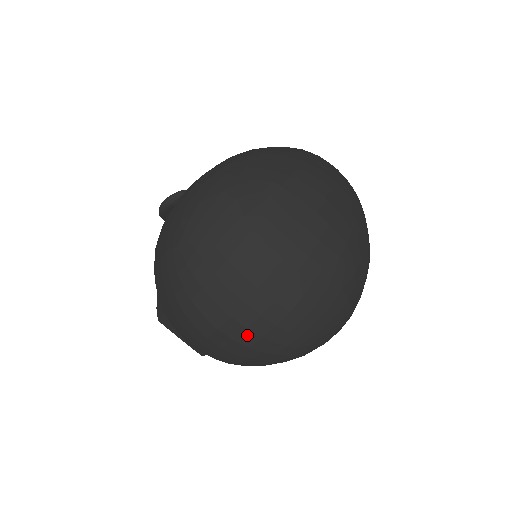
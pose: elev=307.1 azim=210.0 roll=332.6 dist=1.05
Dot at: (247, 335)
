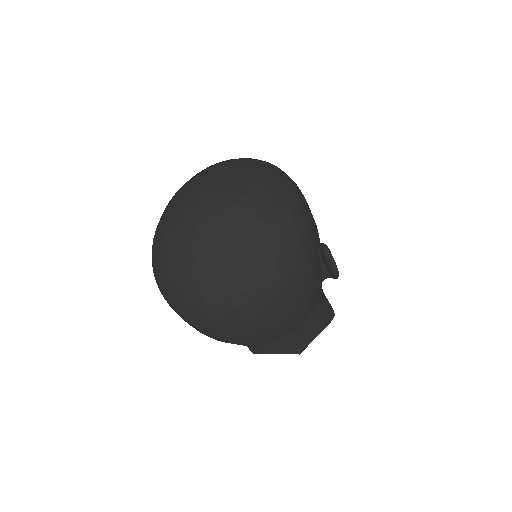
Dot at: (224, 302)
